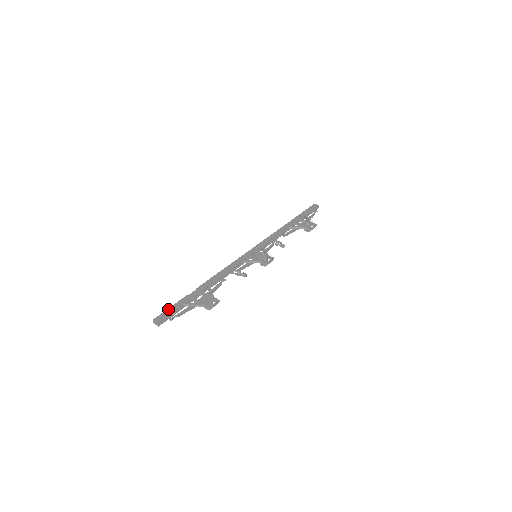
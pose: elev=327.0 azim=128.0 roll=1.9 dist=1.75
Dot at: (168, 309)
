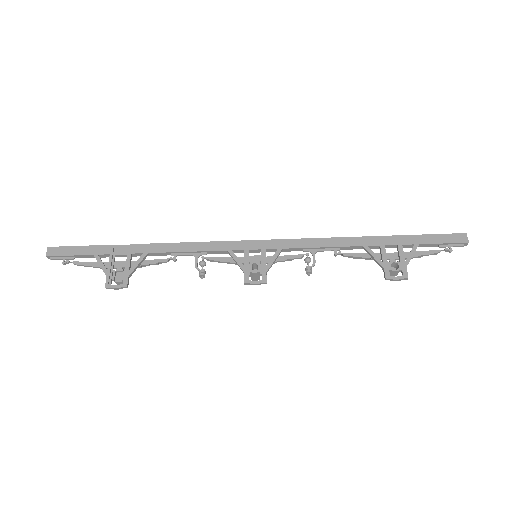
Dot at: (74, 247)
